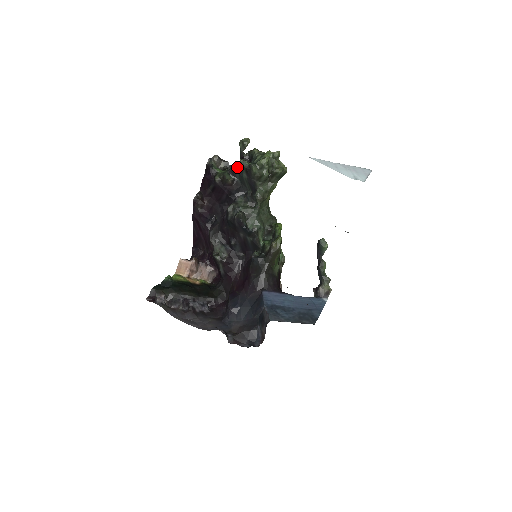
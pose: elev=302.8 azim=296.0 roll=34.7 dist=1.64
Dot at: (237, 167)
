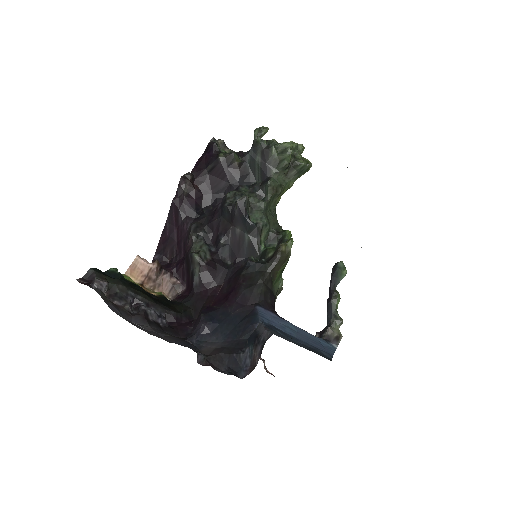
Dot at: (251, 147)
